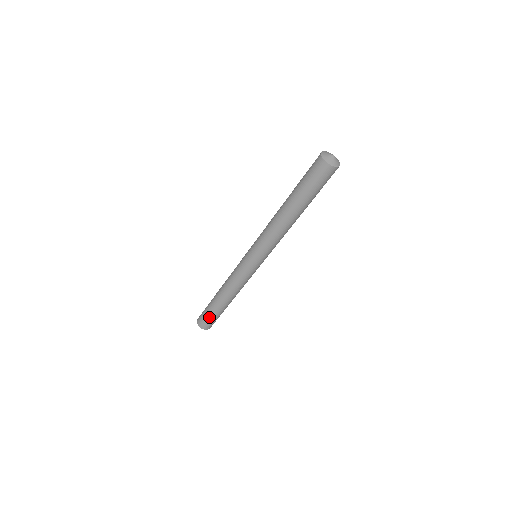
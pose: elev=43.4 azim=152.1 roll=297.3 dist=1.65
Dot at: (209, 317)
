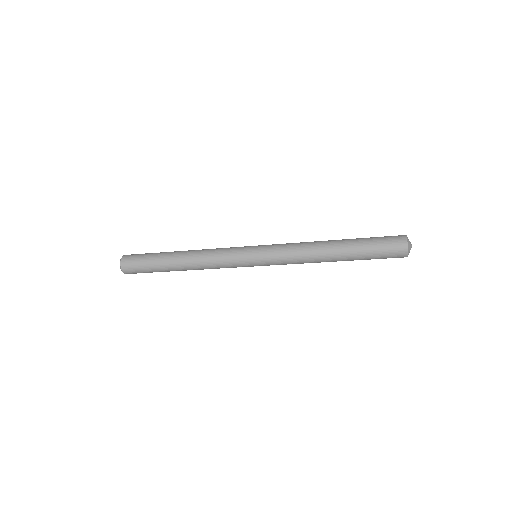
Dot at: (146, 270)
